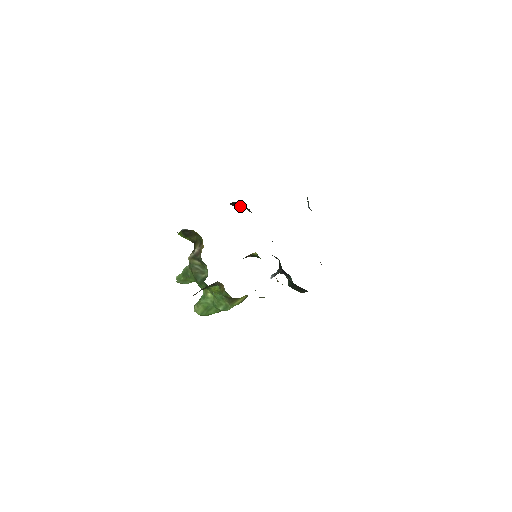
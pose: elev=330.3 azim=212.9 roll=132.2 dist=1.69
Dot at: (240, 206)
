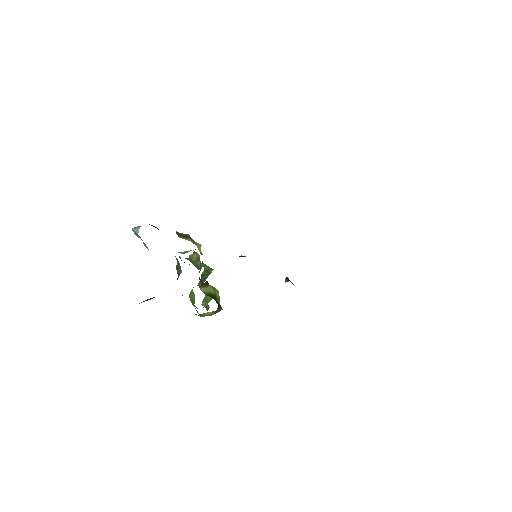
Dot at: occluded
